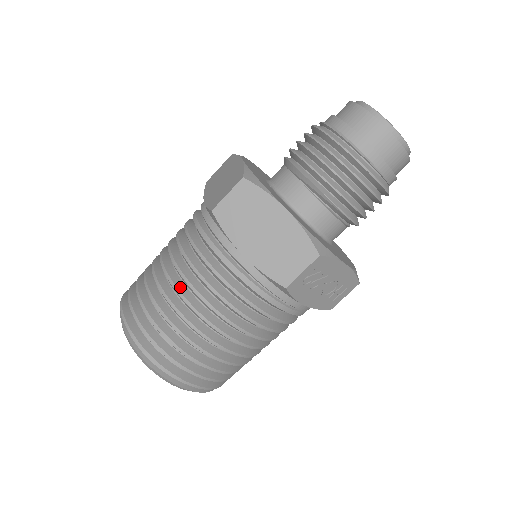
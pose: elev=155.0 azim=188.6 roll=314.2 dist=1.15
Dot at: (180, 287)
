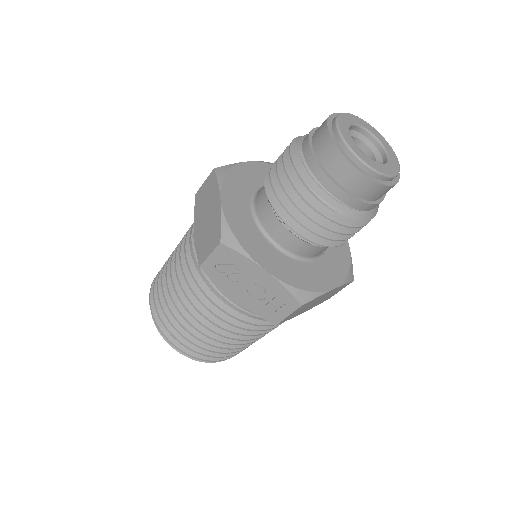
Dot at: occluded
